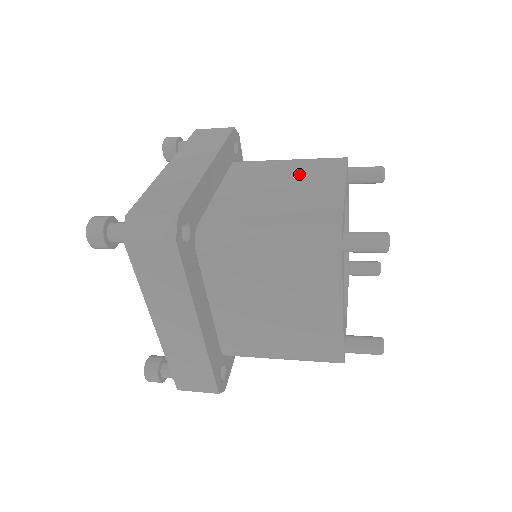
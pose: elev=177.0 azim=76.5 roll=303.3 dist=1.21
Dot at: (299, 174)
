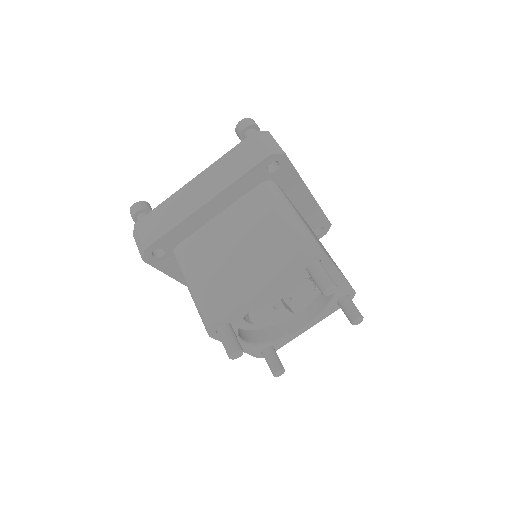
Dot at: (264, 246)
